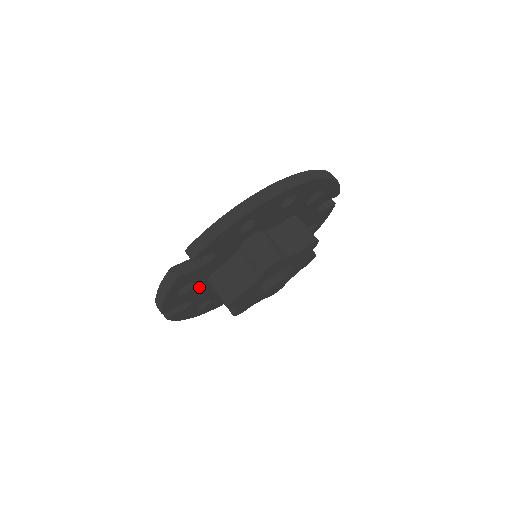
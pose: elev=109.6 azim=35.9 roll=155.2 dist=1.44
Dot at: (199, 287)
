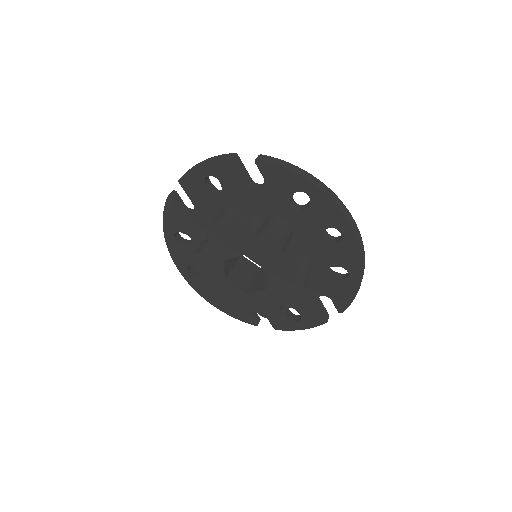
Dot at: (214, 205)
